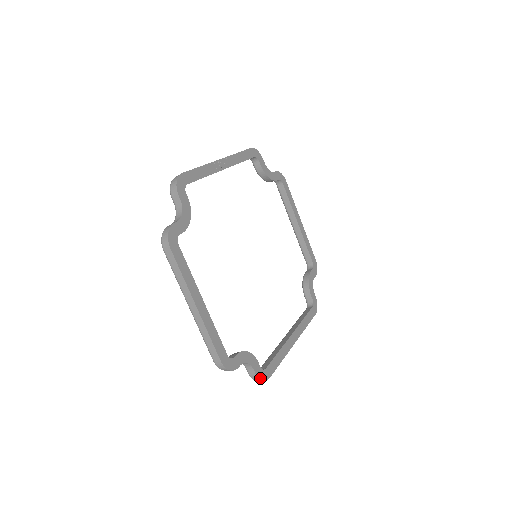
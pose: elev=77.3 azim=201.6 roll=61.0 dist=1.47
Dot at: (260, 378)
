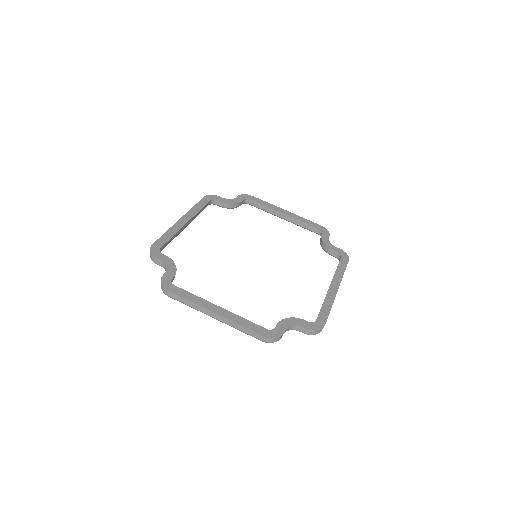
Dot at: (314, 329)
